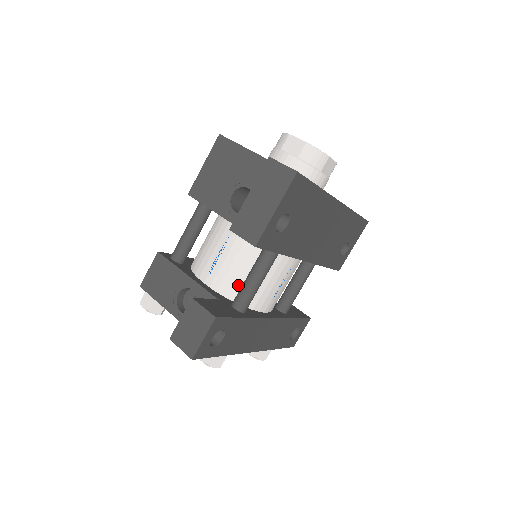
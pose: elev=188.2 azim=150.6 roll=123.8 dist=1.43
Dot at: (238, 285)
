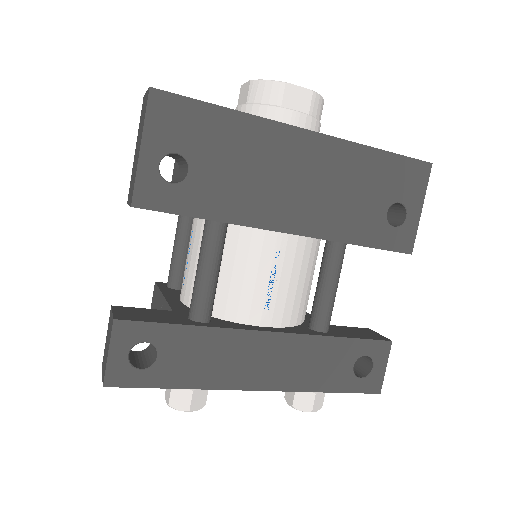
Dot at: occluded
